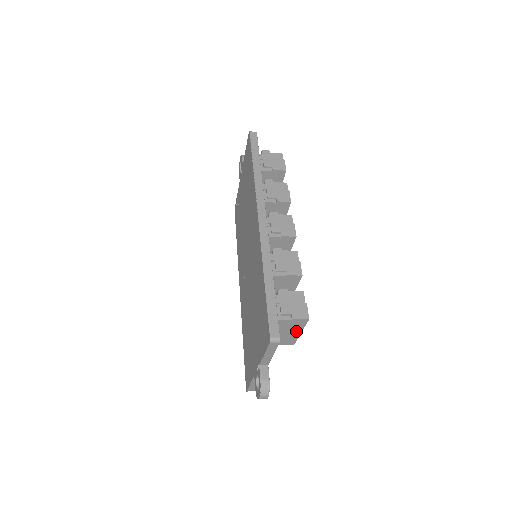
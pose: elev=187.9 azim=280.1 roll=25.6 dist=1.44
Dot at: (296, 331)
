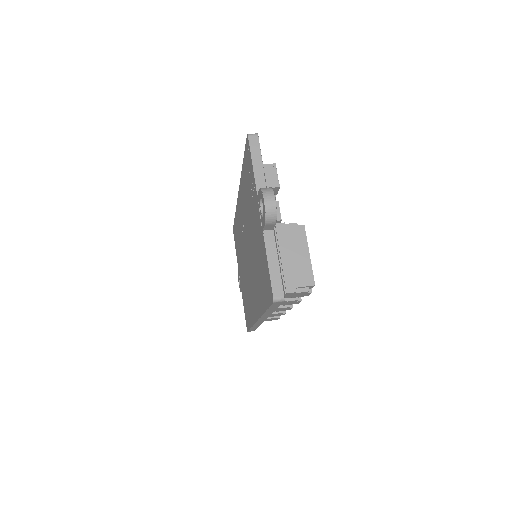
Dot at: occluded
